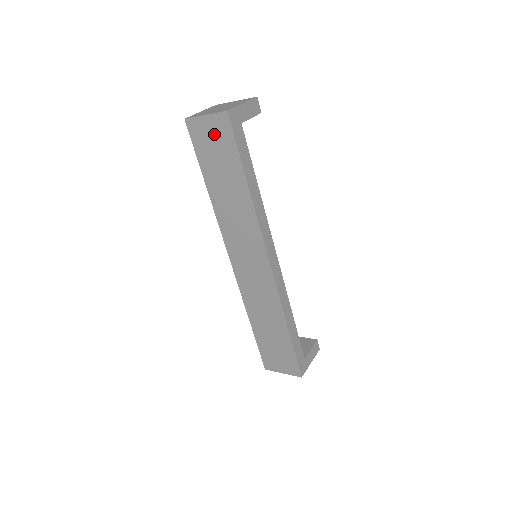
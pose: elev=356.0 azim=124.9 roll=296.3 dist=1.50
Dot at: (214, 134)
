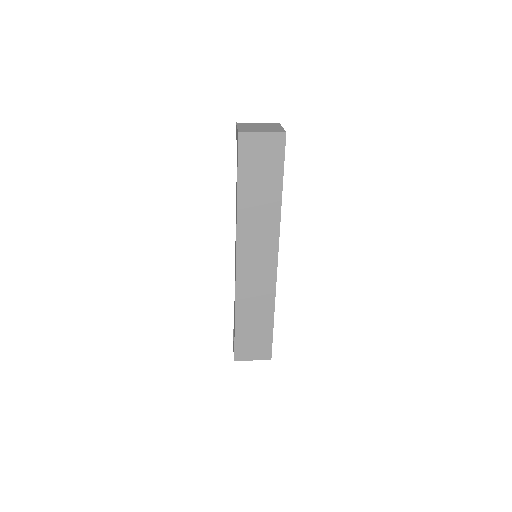
Dot at: (265, 149)
